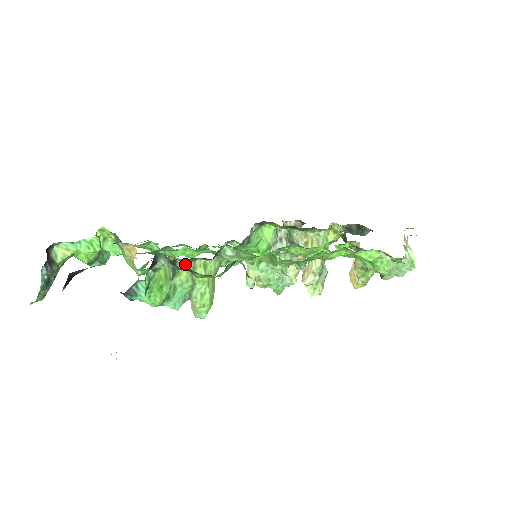
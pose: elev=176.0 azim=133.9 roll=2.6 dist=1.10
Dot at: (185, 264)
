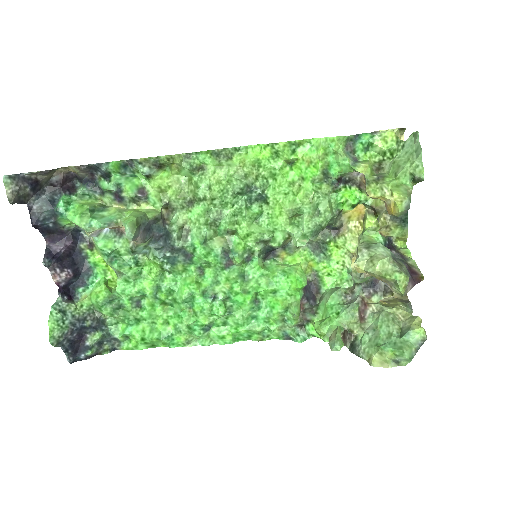
Dot at: (114, 207)
